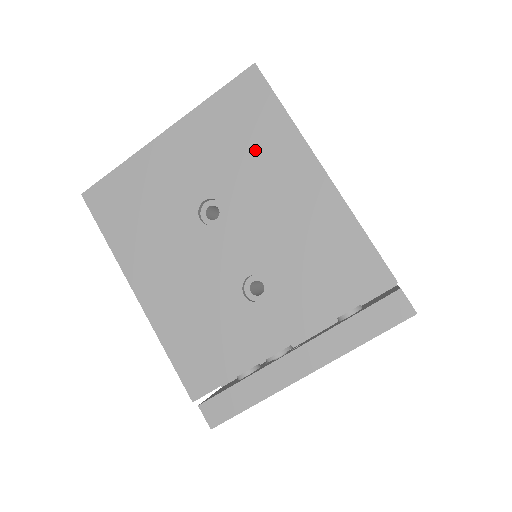
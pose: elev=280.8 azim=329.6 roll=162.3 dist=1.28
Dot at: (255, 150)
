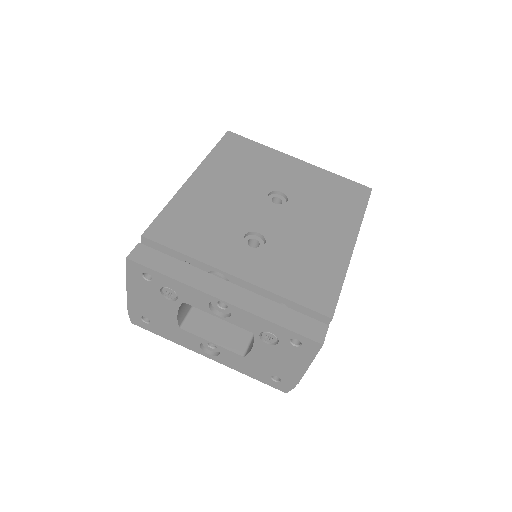
Dot at: (332, 206)
